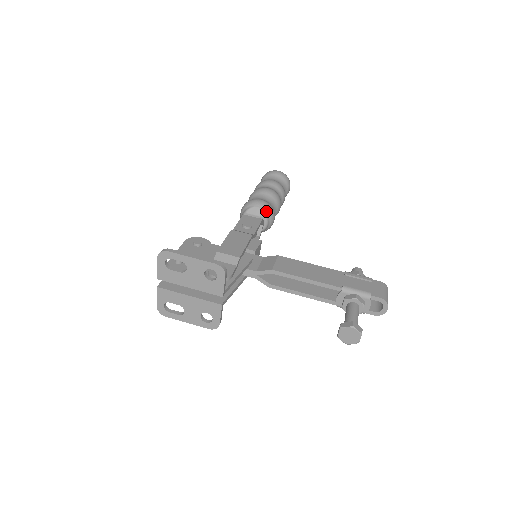
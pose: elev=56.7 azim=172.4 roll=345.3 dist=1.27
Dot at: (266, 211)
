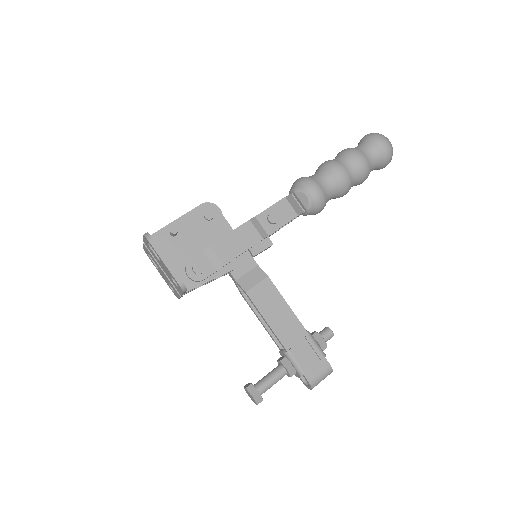
Dot at: (313, 205)
